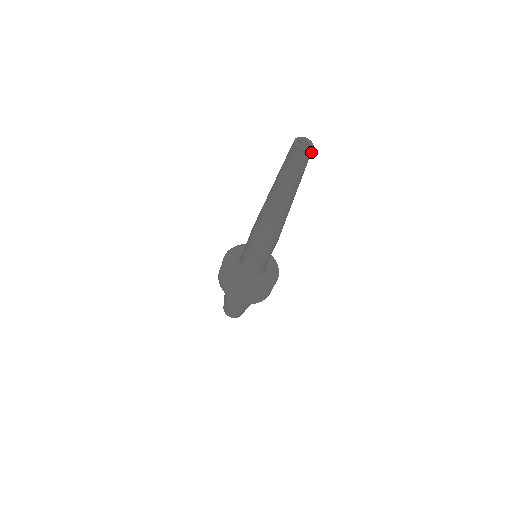
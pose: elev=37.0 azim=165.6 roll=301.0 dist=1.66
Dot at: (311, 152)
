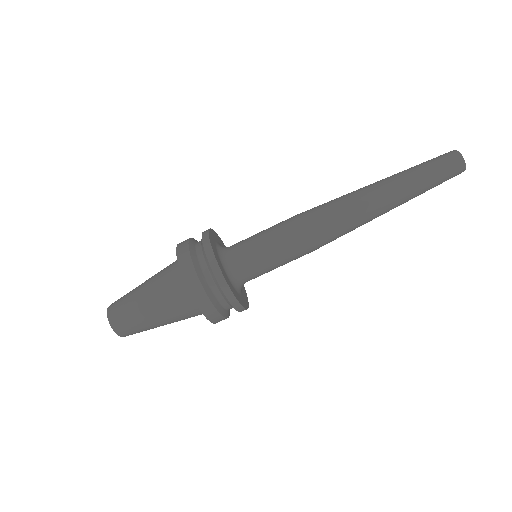
Dot at: (458, 174)
